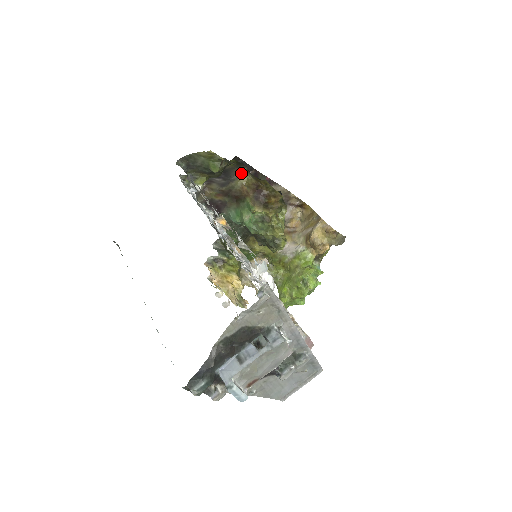
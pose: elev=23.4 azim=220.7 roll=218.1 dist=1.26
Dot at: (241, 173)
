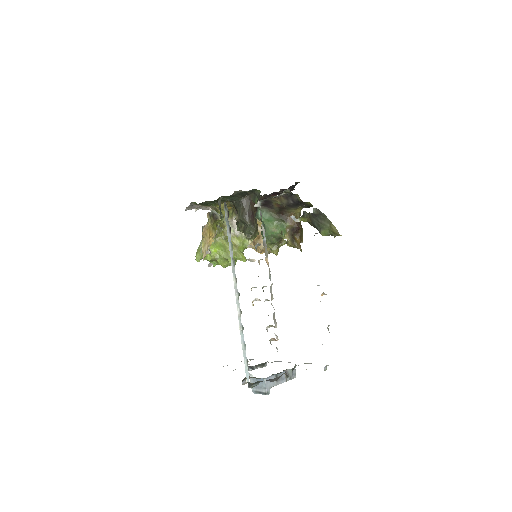
Dot at: (302, 208)
